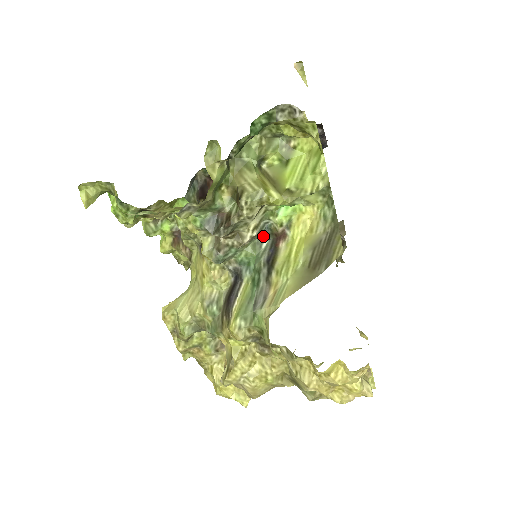
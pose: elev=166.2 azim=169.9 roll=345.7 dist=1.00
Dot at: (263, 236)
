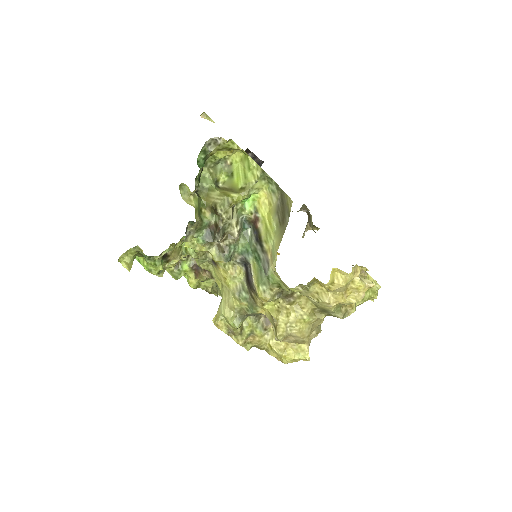
Dot at: (245, 228)
